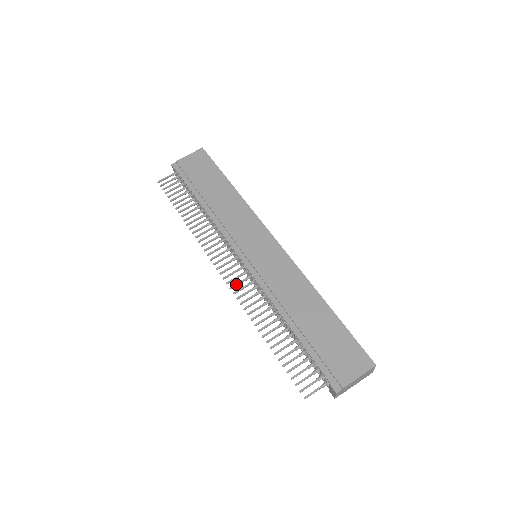
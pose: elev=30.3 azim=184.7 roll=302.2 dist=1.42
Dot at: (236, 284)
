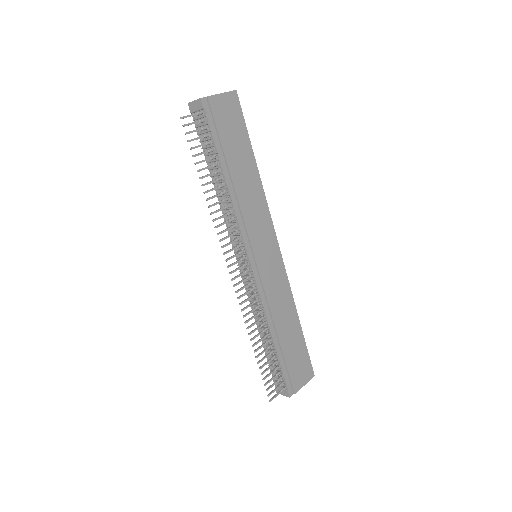
Dot at: (242, 289)
